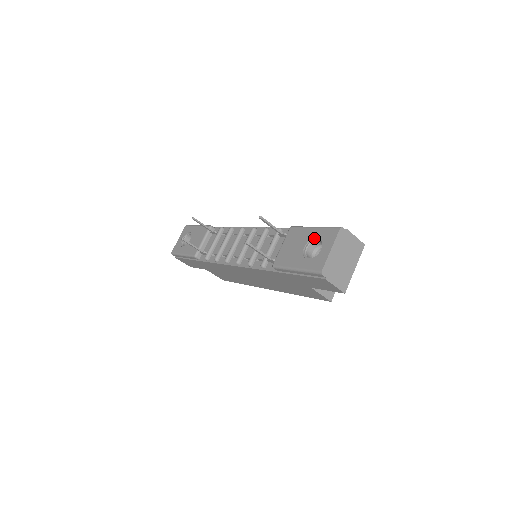
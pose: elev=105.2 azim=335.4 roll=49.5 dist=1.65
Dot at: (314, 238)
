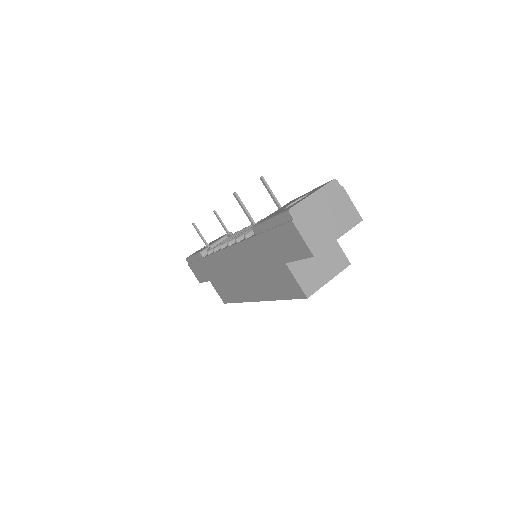
Dot at: (305, 196)
